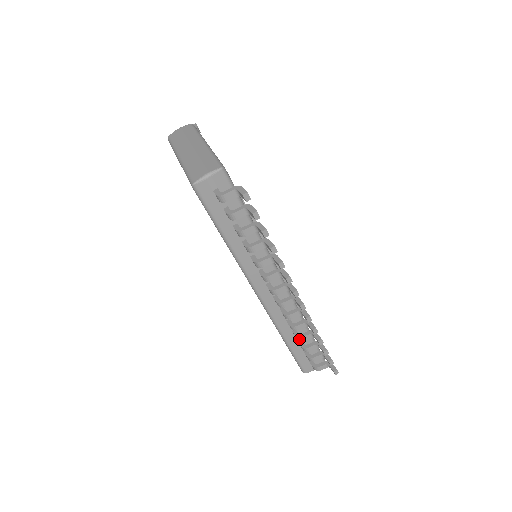
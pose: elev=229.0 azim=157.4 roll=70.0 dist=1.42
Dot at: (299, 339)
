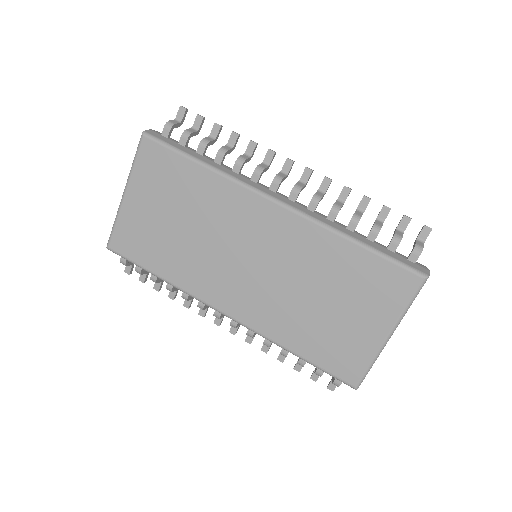
Dot at: (355, 218)
